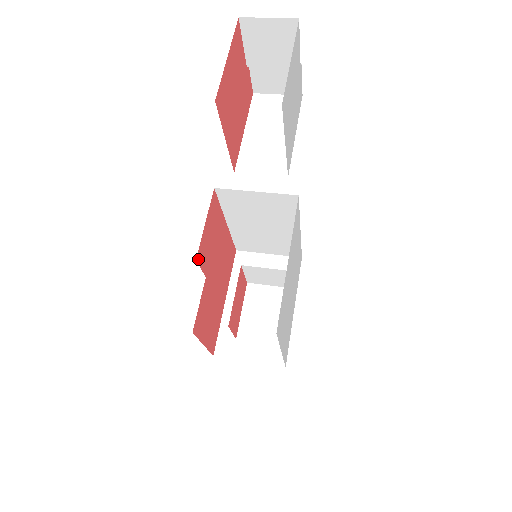
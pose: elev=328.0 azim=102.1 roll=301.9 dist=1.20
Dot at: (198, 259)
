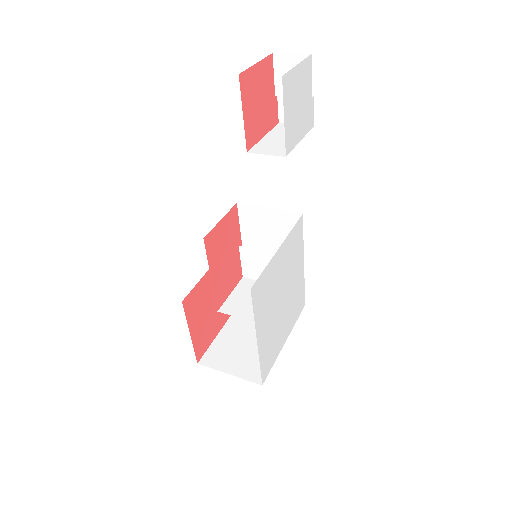
Dot at: (206, 241)
